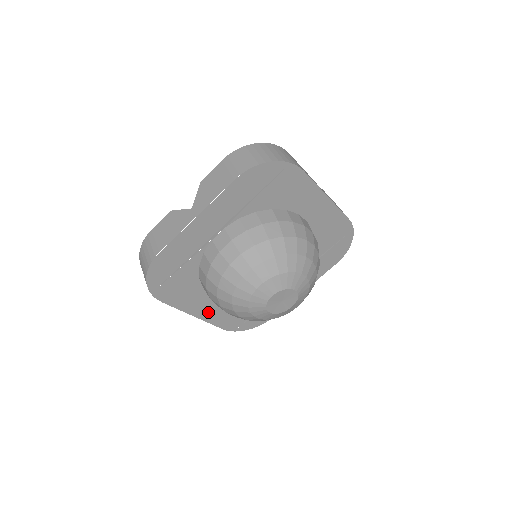
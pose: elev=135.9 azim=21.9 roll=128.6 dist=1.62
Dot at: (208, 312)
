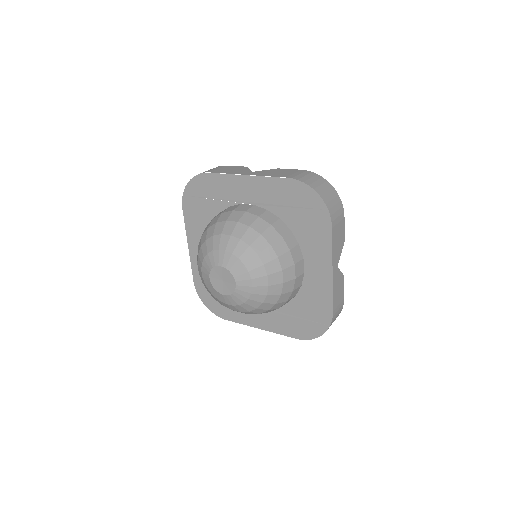
Dot at: occluded
